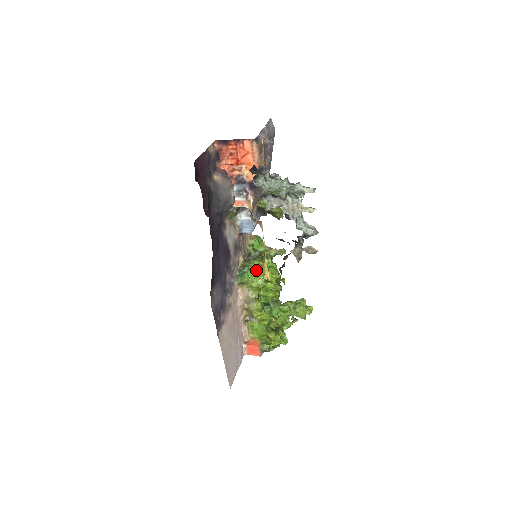
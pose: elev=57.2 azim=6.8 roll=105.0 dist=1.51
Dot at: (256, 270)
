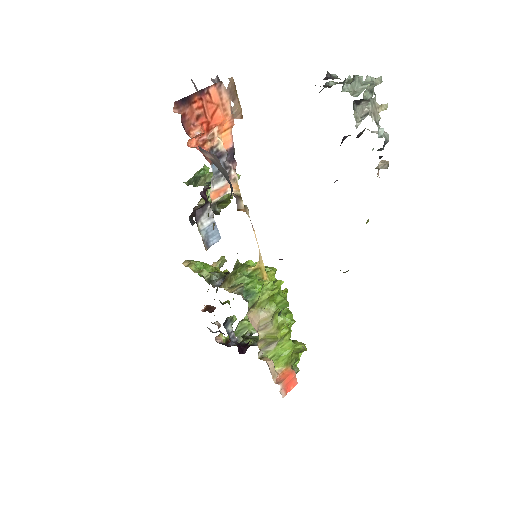
Dot at: (255, 279)
